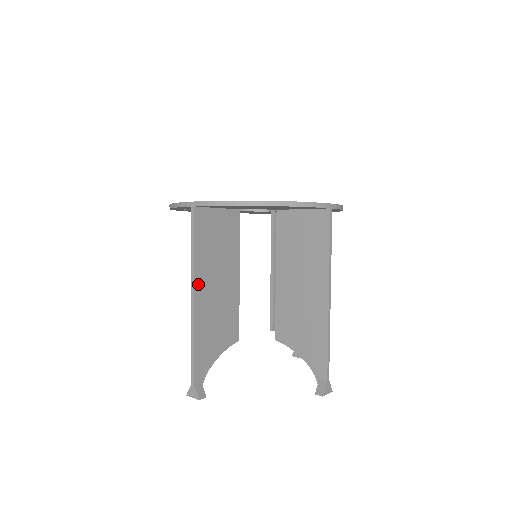
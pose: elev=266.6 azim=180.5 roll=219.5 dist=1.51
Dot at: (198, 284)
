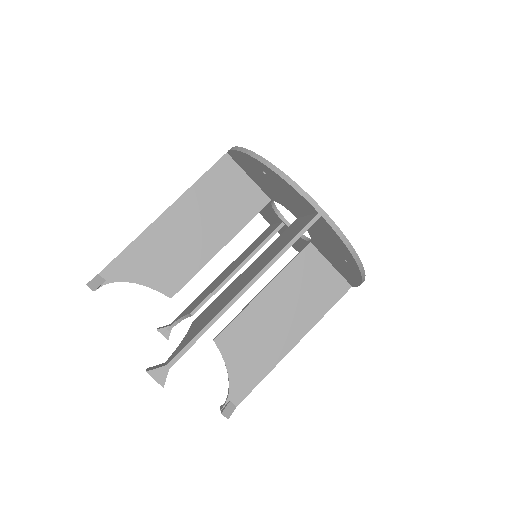
Dot at: (256, 279)
